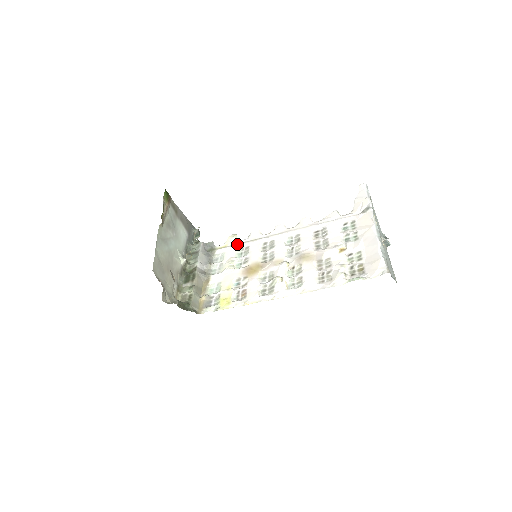
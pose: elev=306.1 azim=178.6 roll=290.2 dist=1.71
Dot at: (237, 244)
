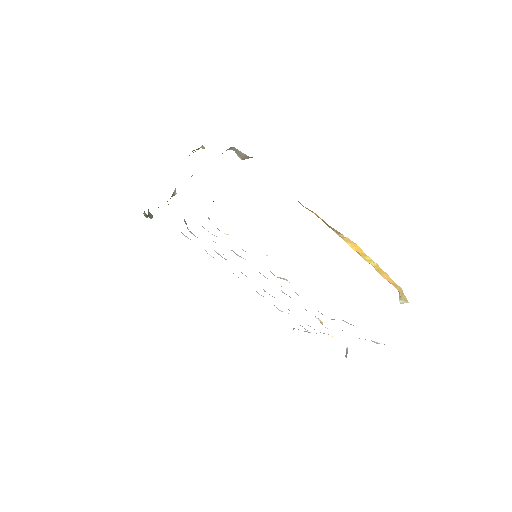
Dot at: occluded
